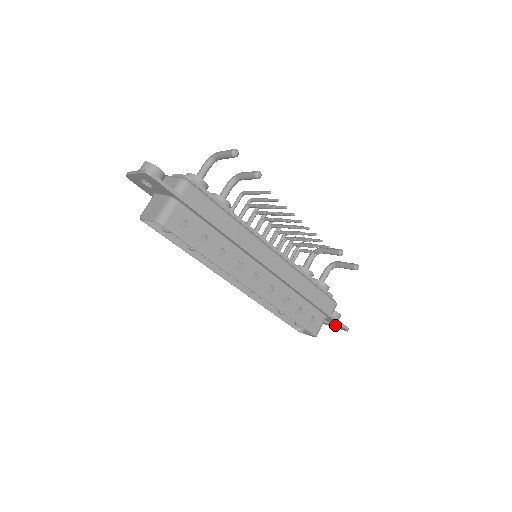
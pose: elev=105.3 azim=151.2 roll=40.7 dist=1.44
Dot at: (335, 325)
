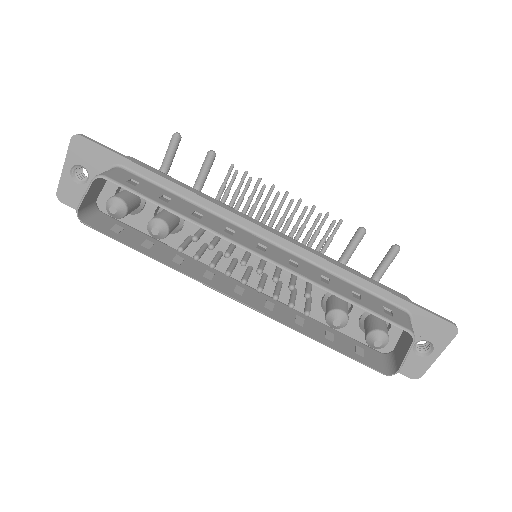
Dot at: (434, 337)
